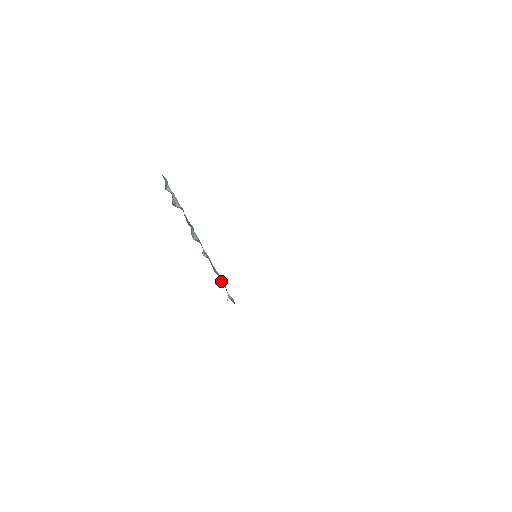
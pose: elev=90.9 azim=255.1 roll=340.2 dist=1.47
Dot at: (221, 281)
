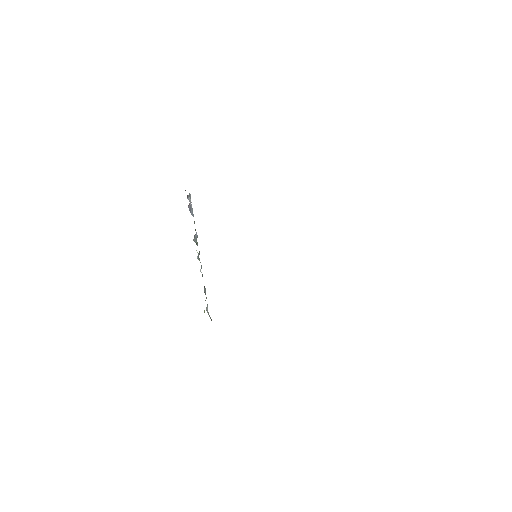
Dot at: (205, 293)
